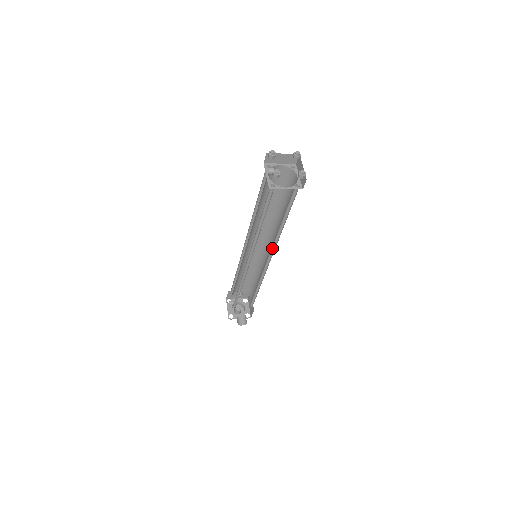
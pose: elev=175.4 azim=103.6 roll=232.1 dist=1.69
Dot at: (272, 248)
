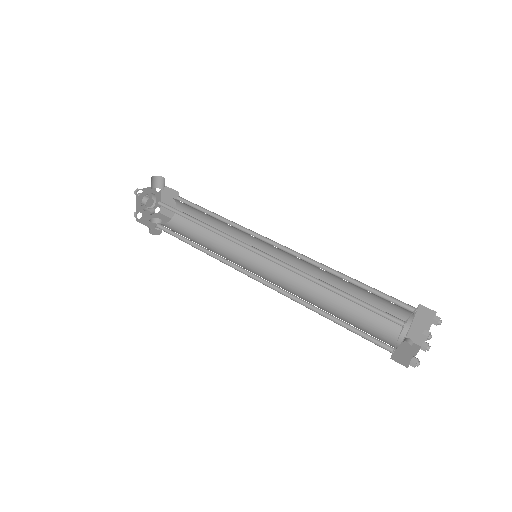
Dot at: (290, 275)
